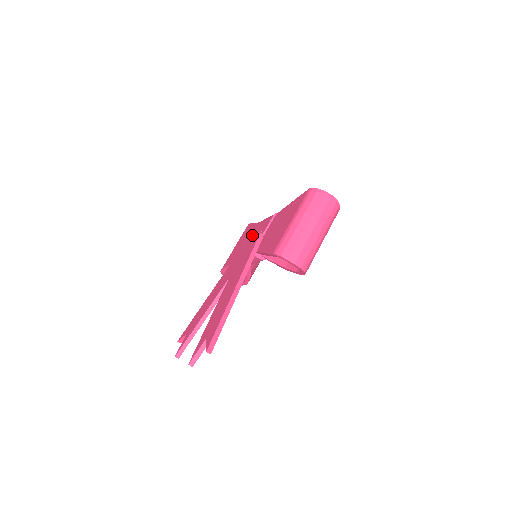
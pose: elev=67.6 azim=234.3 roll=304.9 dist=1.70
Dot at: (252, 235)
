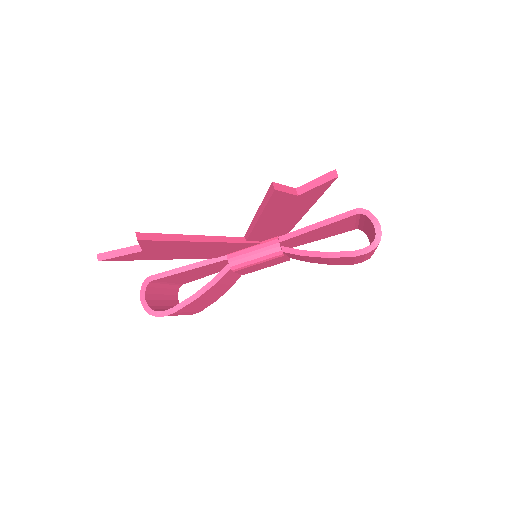
Dot at: occluded
